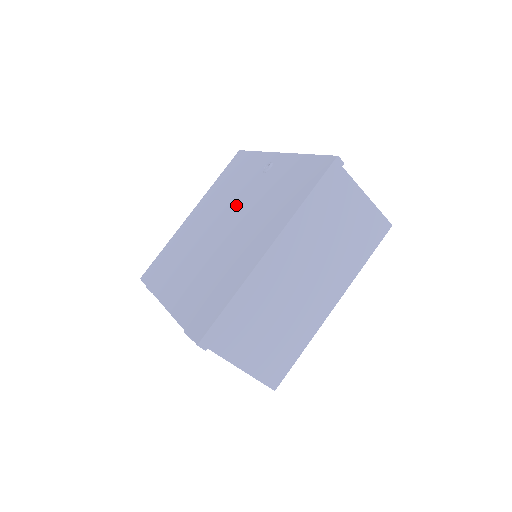
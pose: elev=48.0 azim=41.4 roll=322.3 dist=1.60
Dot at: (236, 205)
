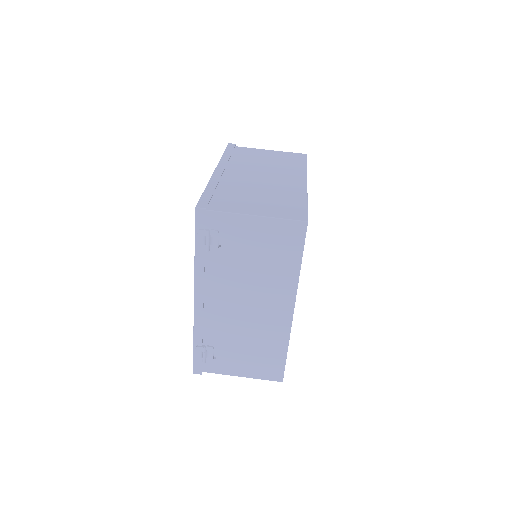
Dot at: occluded
